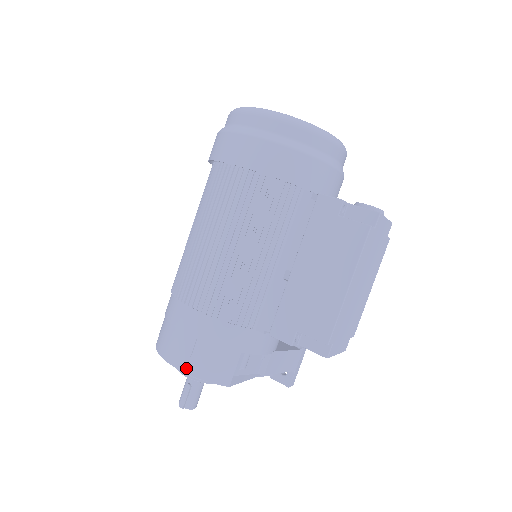
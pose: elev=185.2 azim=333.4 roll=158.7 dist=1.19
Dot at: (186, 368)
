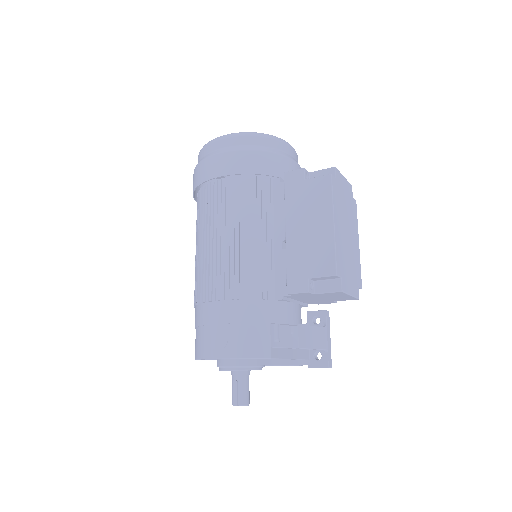
Dot at: (227, 354)
